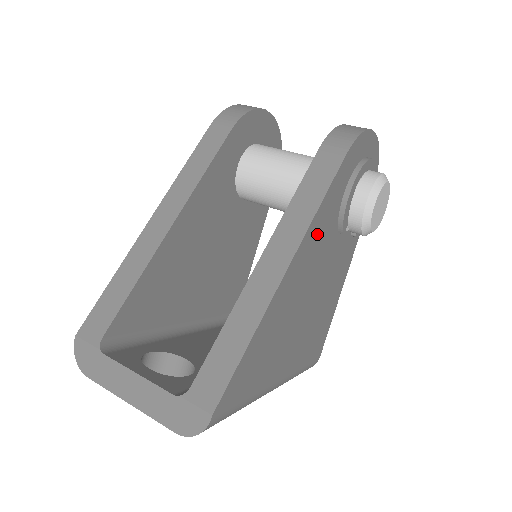
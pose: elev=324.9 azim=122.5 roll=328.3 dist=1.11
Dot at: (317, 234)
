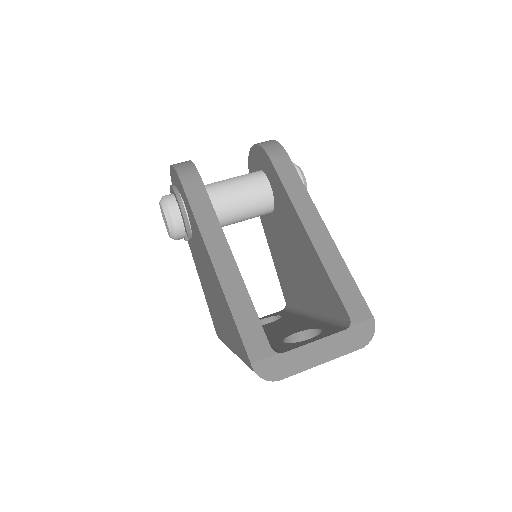
Dot at: occluded
